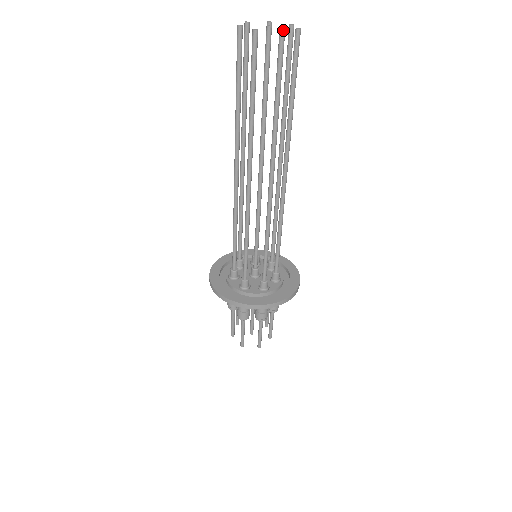
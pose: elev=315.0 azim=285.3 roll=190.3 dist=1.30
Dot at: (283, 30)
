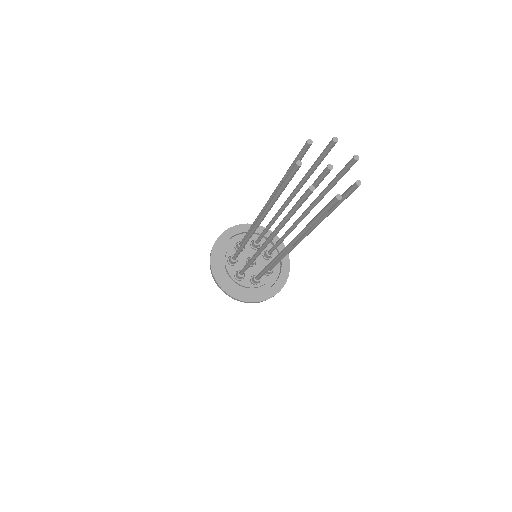
Dot at: (340, 195)
